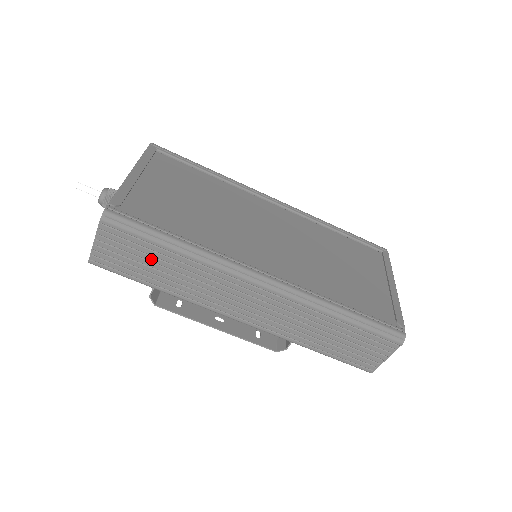
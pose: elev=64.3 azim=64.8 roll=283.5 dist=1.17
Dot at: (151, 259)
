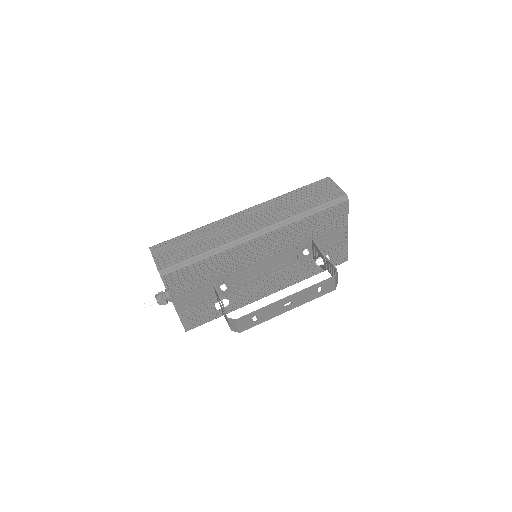
Dot at: (186, 243)
